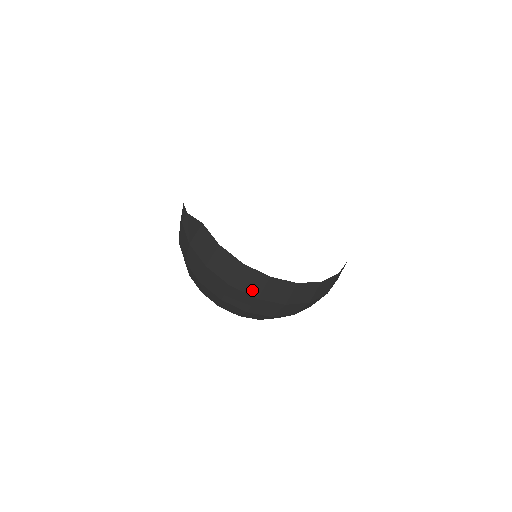
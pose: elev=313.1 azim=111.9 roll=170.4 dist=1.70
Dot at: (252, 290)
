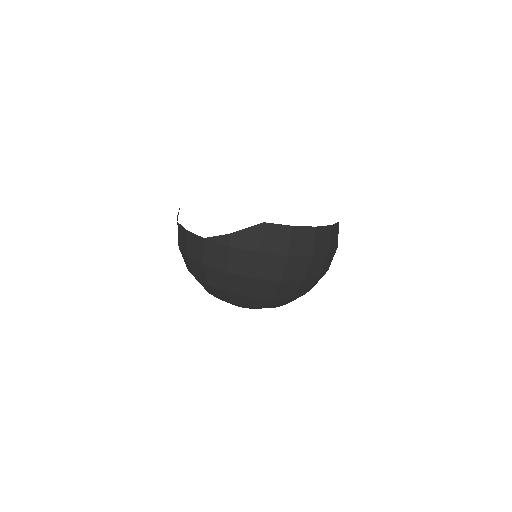
Dot at: (325, 247)
